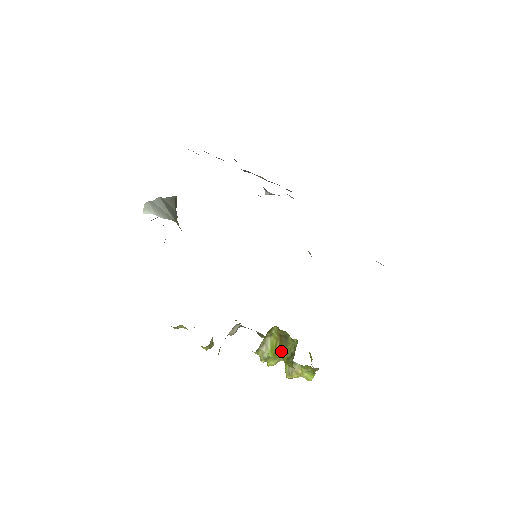
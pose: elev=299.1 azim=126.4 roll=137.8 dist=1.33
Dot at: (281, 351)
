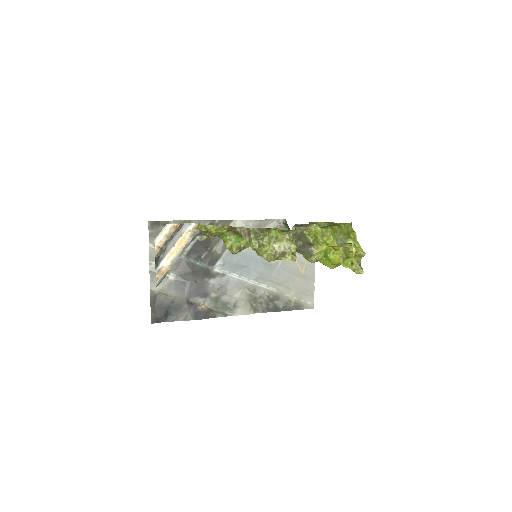
Dot at: occluded
